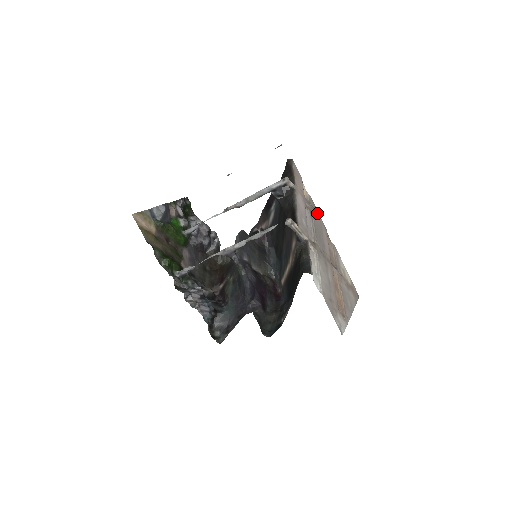
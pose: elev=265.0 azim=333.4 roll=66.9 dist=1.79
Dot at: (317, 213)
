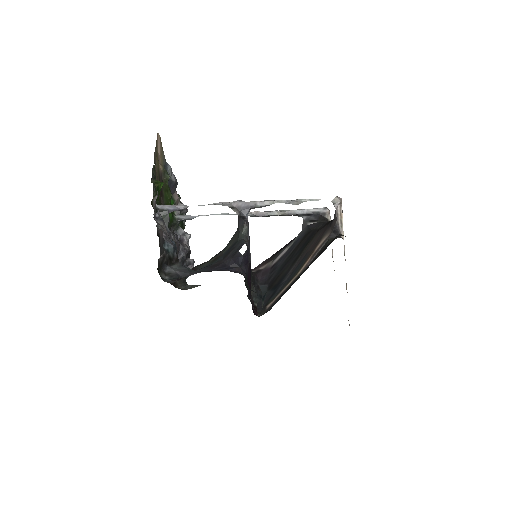
Dot at: occluded
